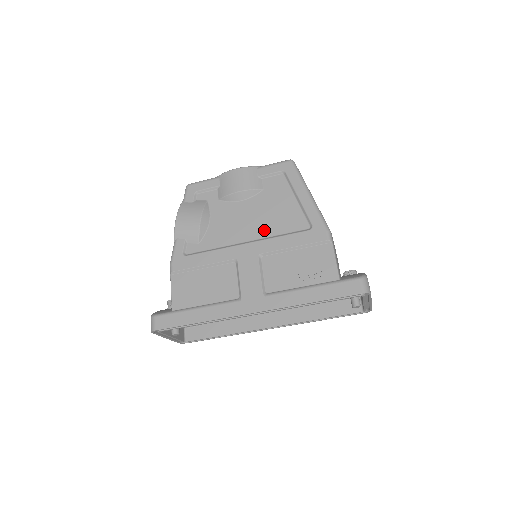
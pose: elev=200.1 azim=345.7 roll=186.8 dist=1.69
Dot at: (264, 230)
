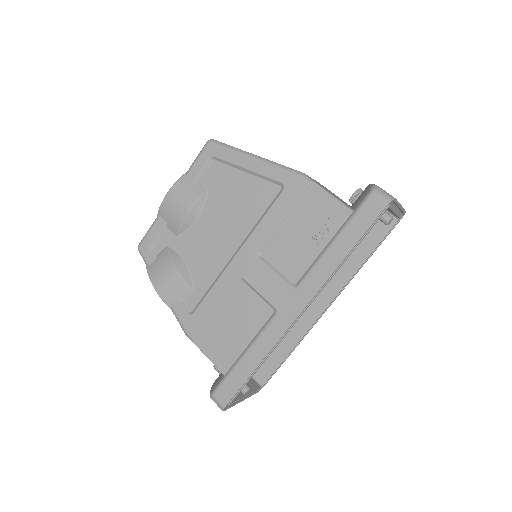
Dot at: (241, 227)
